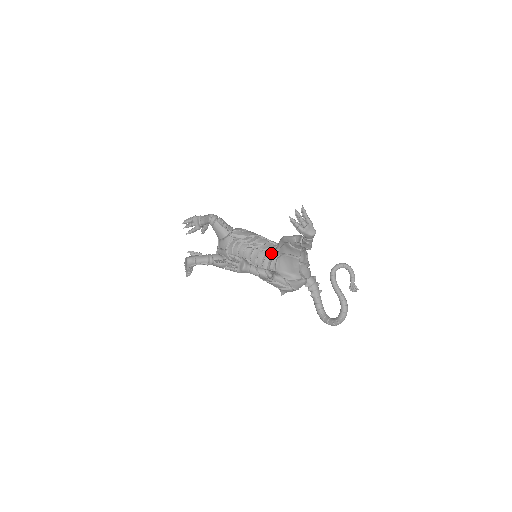
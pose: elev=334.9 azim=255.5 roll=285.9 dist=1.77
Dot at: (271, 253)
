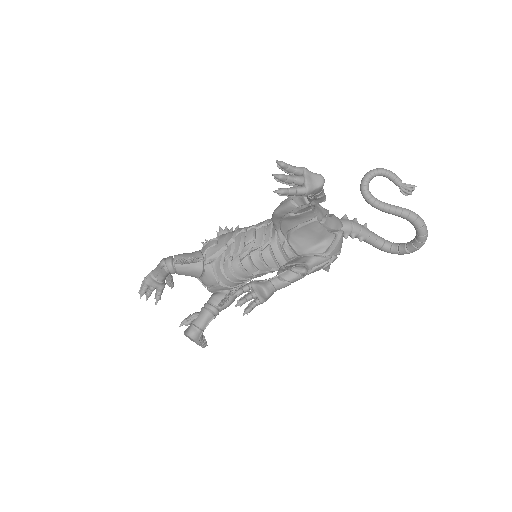
Dot at: (274, 241)
